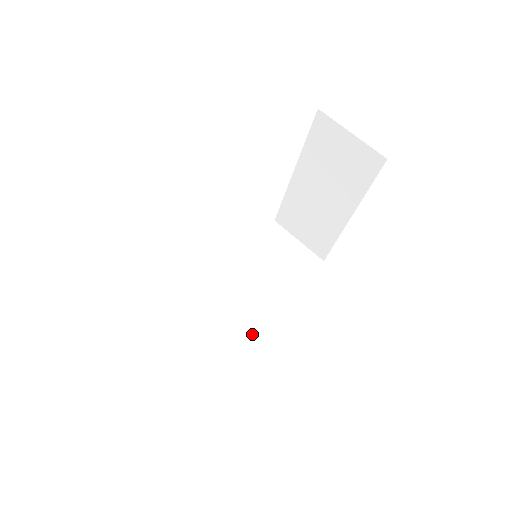
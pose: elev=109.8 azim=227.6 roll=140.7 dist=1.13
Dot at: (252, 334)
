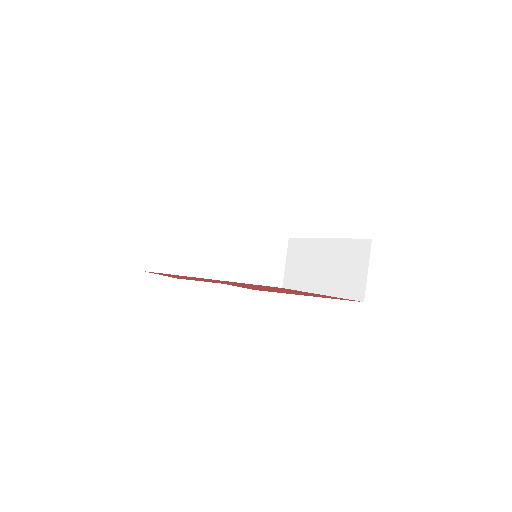
Dot at: (206, 278)
